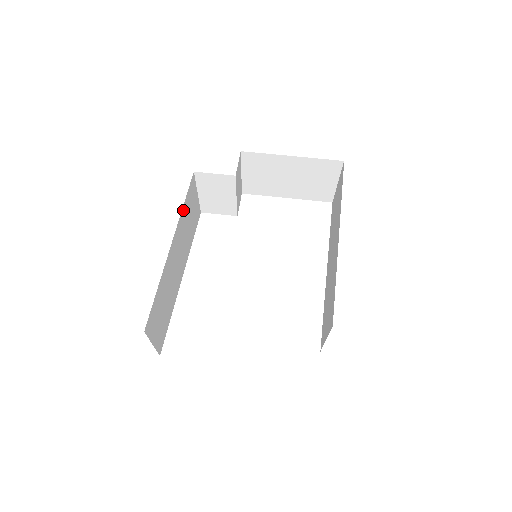
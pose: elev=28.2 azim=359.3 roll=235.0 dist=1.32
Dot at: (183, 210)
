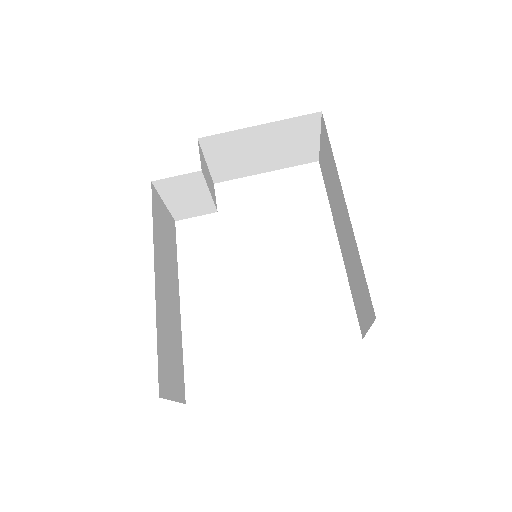
Dot at: (154, 232)
